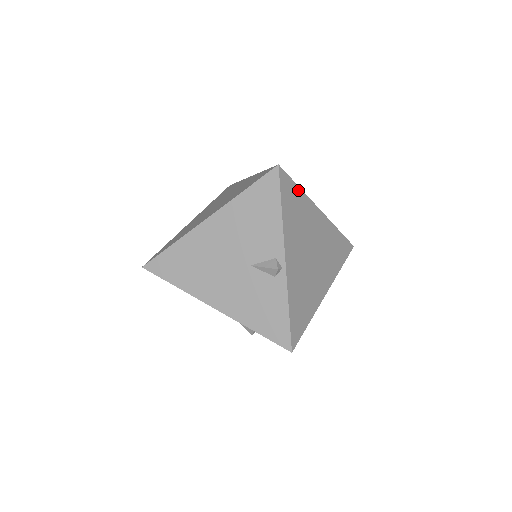
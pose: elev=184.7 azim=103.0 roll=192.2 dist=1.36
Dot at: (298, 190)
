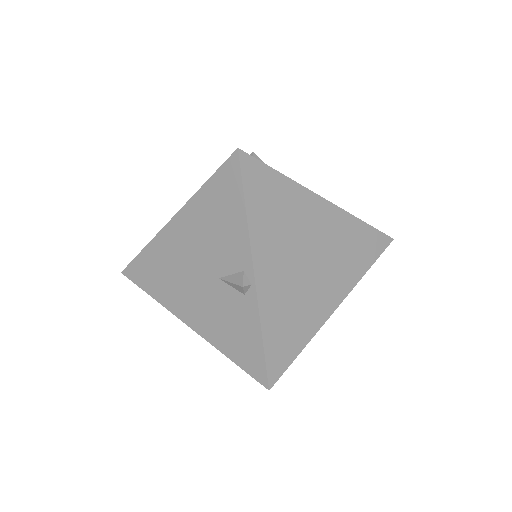
Dot at: (279, 177)
